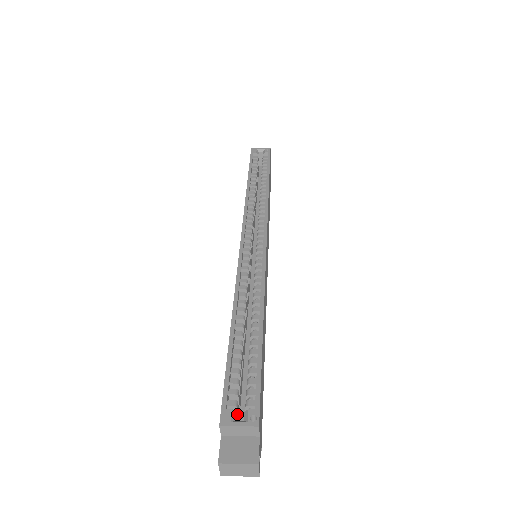
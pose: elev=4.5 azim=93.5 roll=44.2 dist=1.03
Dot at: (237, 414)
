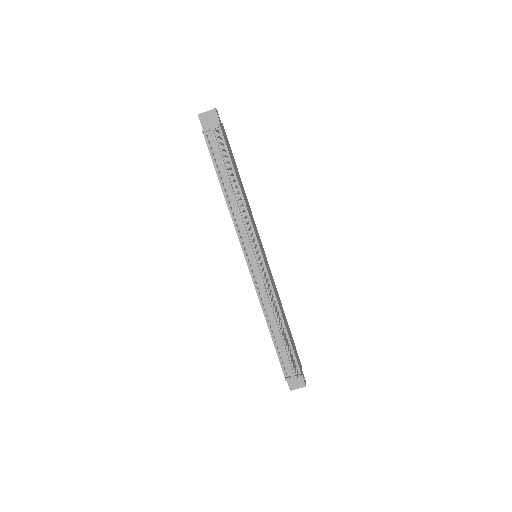
Dot at: occluded
